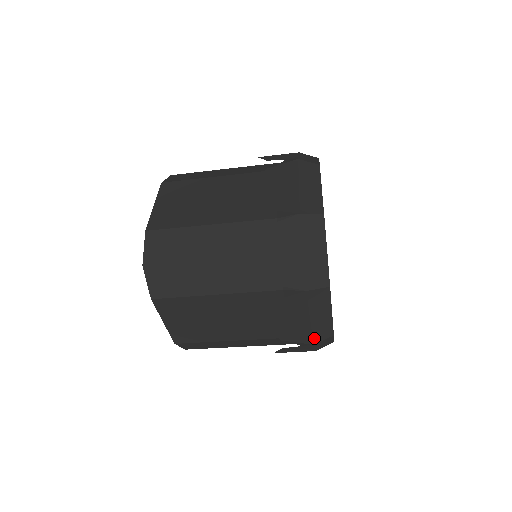
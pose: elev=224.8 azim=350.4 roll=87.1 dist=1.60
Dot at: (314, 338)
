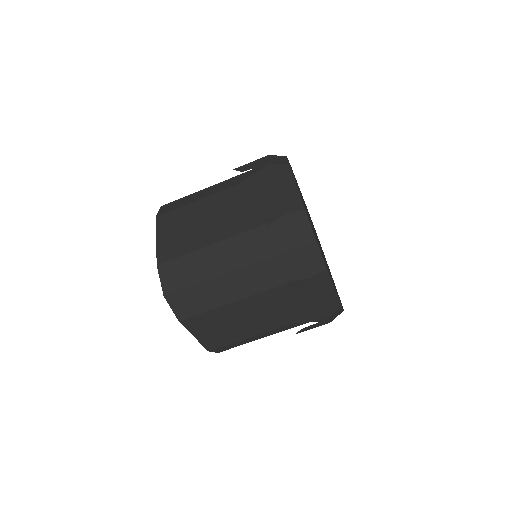
Dot at: (326, 314)
